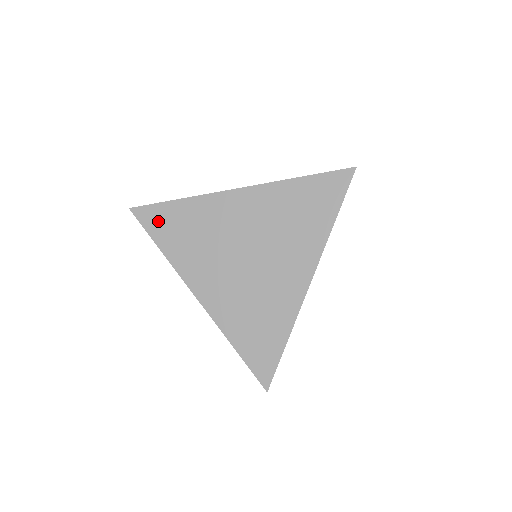
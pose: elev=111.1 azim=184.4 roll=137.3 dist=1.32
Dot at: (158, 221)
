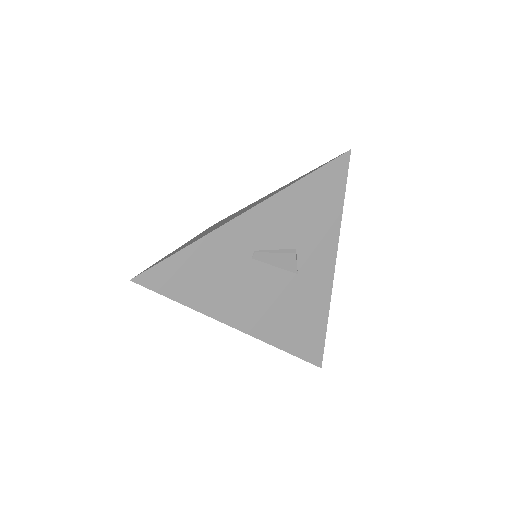
Dot at: occluded
